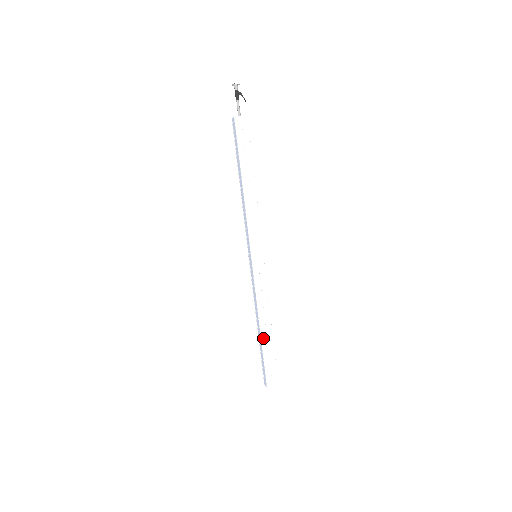
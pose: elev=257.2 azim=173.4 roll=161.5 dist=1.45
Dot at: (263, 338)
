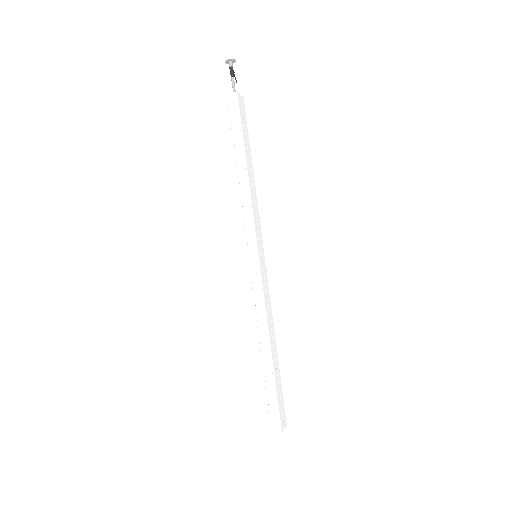
Dot at: (273, 361)
